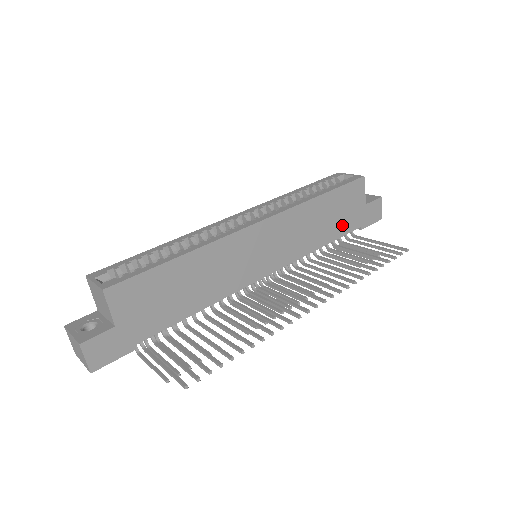
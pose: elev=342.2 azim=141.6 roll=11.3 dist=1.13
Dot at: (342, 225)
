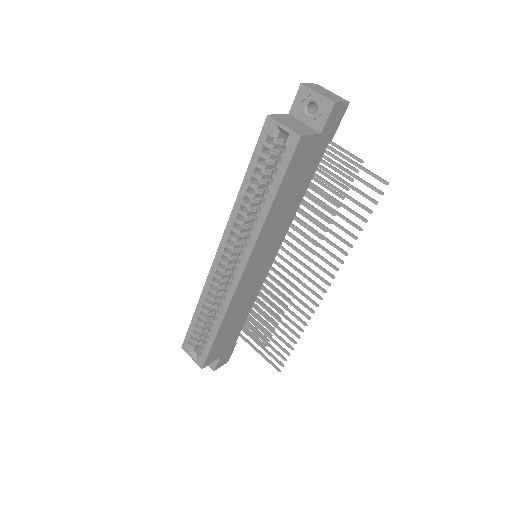
Dot at: (308, 173)
